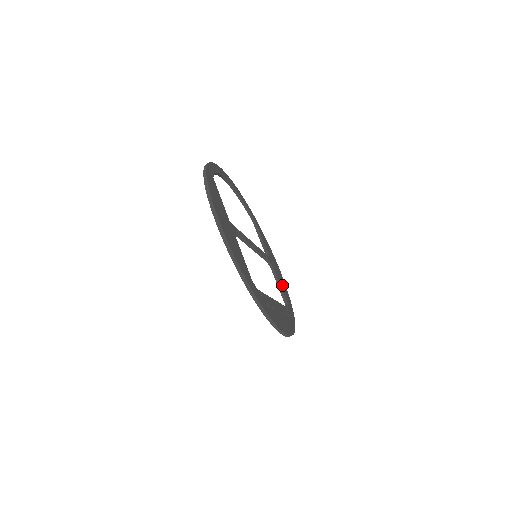
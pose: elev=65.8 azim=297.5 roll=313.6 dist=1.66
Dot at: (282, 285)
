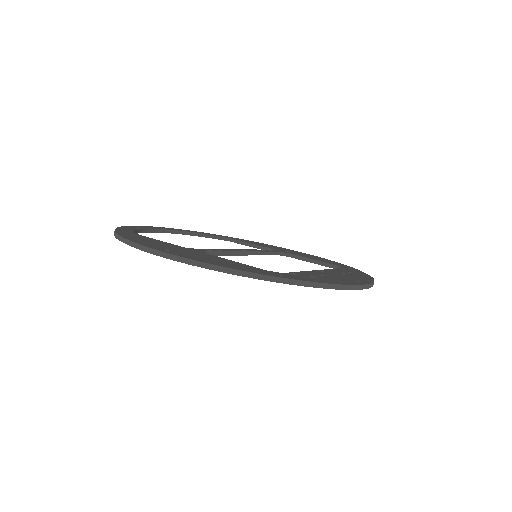
Dot at: occluded
